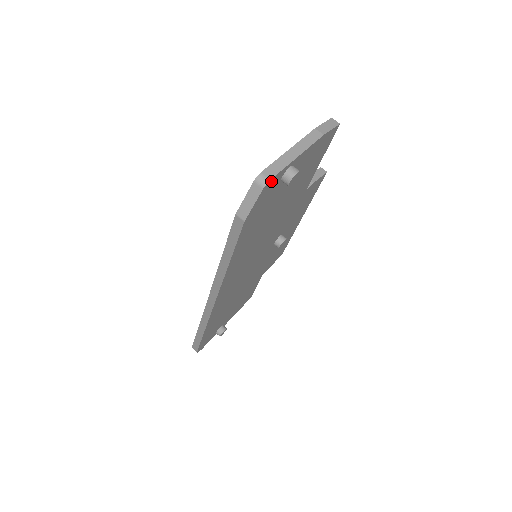
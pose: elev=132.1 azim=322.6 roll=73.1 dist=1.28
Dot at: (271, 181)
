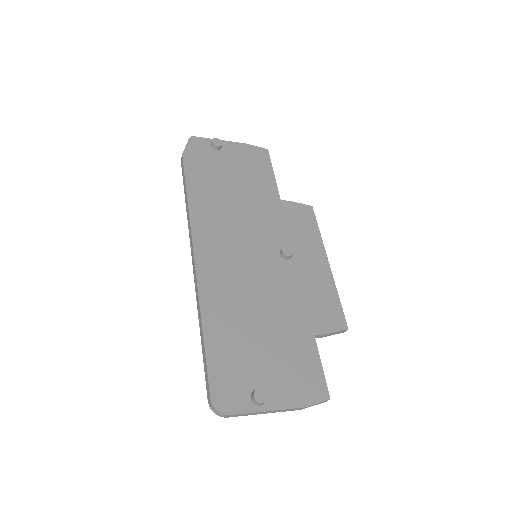
Dot at: (196, 139)
